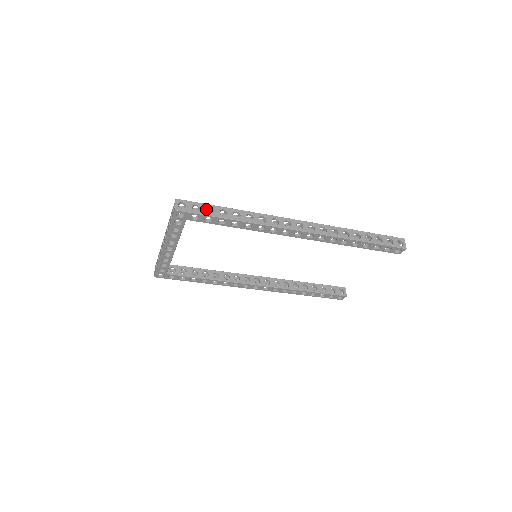
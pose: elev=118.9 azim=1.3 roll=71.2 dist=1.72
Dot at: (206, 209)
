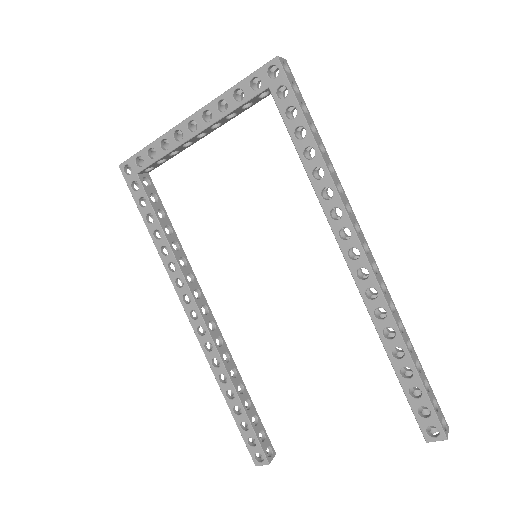
Dot at: occluded
